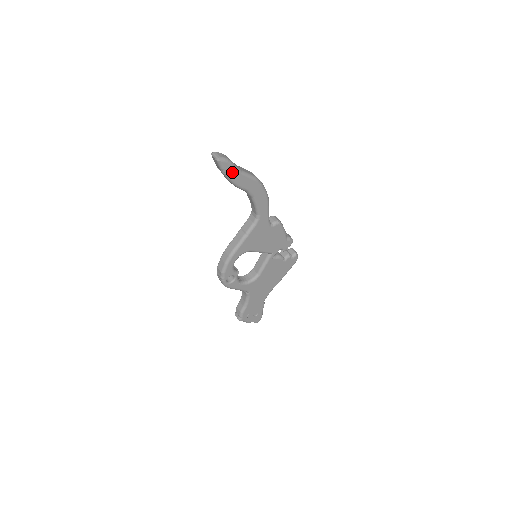
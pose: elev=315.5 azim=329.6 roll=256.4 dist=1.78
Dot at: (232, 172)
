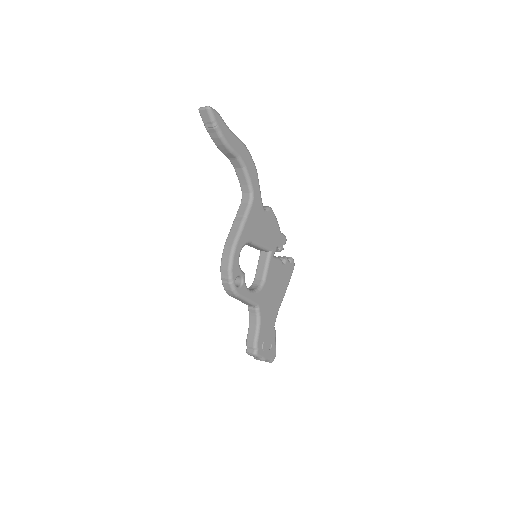
Dot at: (223, 127)
